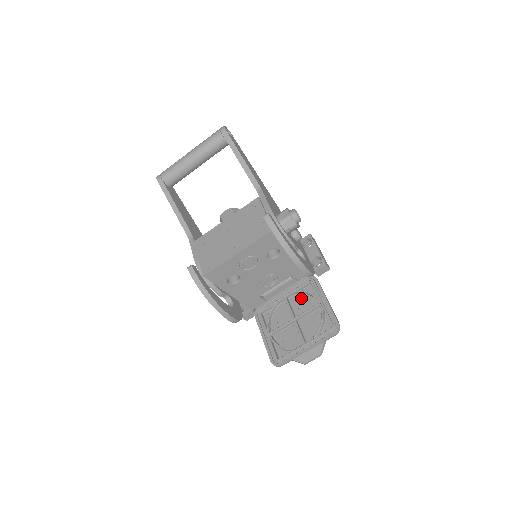
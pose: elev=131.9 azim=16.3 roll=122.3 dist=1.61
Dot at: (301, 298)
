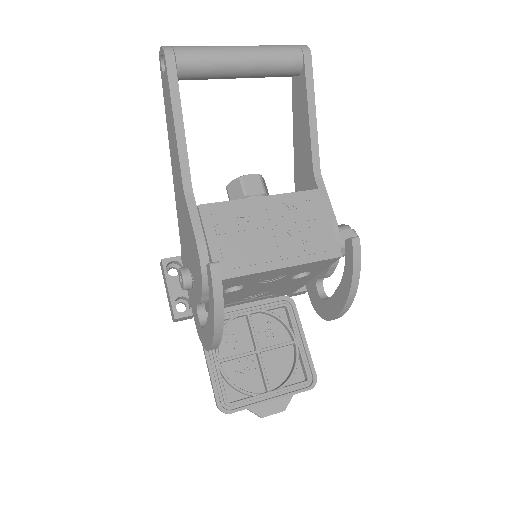
Dot at: (267, 321)
